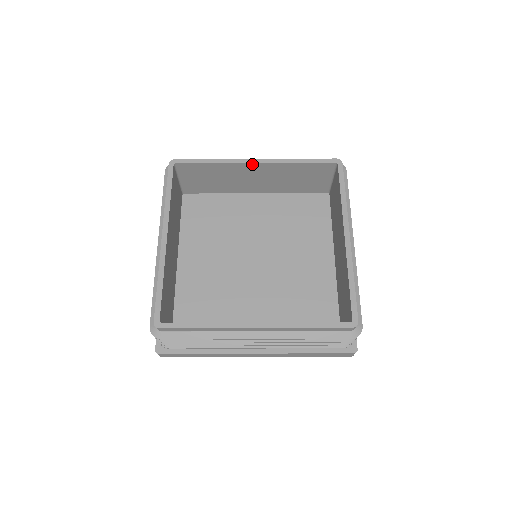
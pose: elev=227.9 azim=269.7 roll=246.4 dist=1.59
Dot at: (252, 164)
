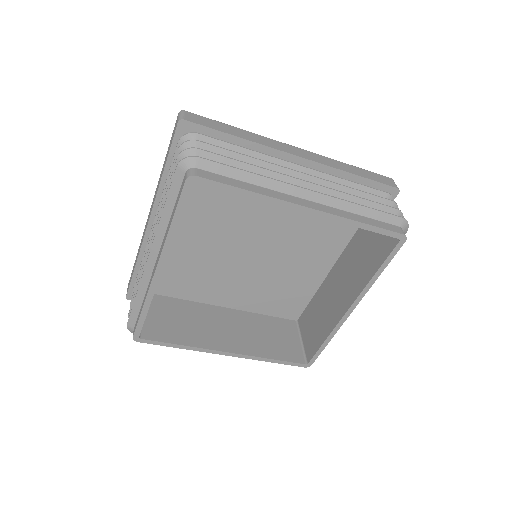
Dot at: (301, 210)
